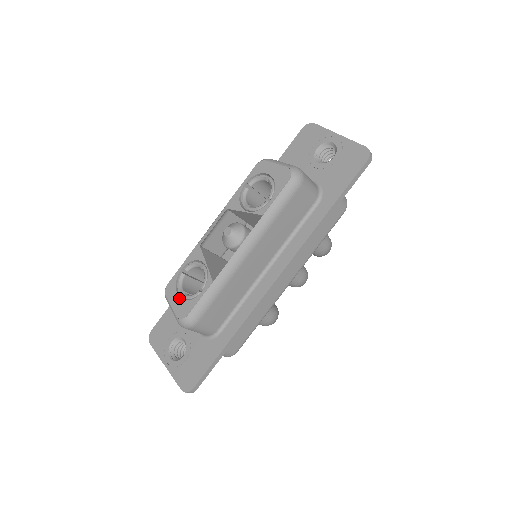
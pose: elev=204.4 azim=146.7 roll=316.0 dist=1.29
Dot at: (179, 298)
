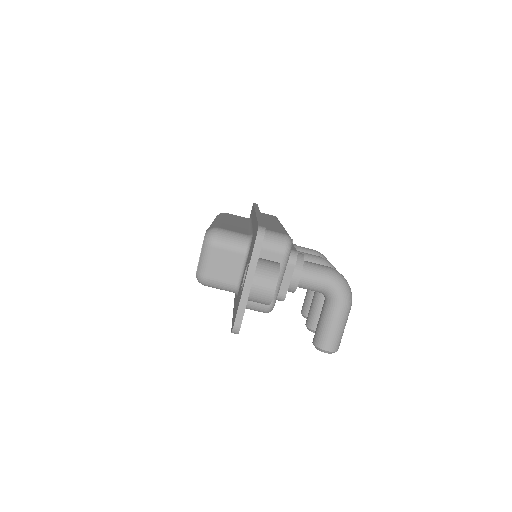
Dot at: occluded
